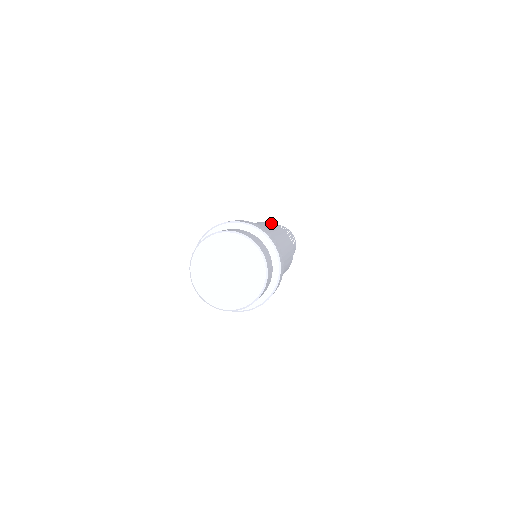
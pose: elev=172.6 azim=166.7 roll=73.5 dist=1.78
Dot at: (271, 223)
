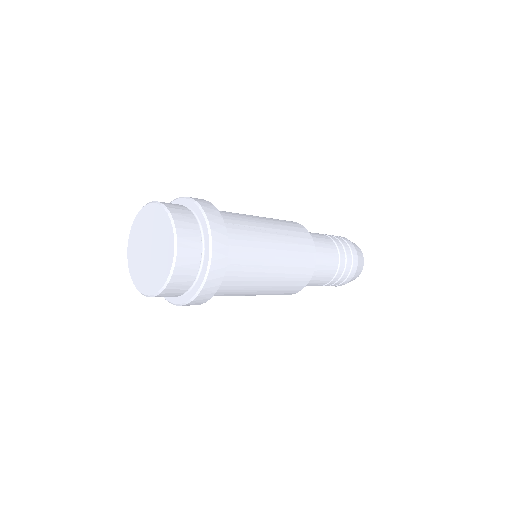
Dot at: occluded
